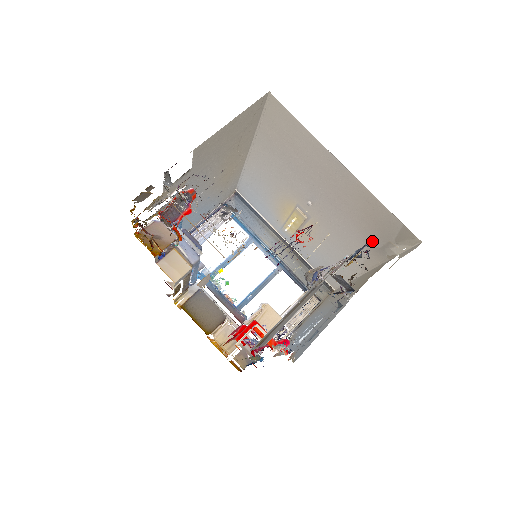
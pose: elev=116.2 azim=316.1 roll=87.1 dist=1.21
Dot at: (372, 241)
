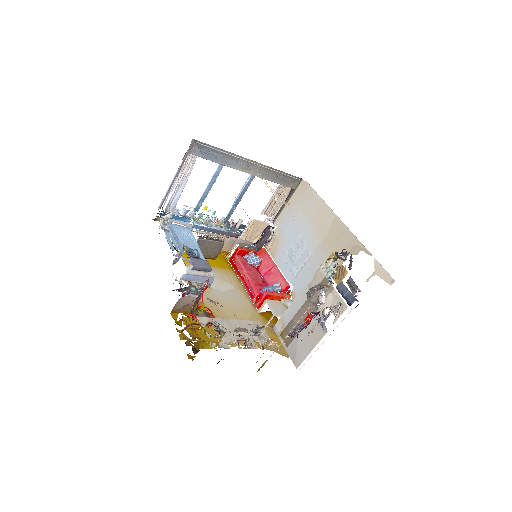
Dot at: occluded
